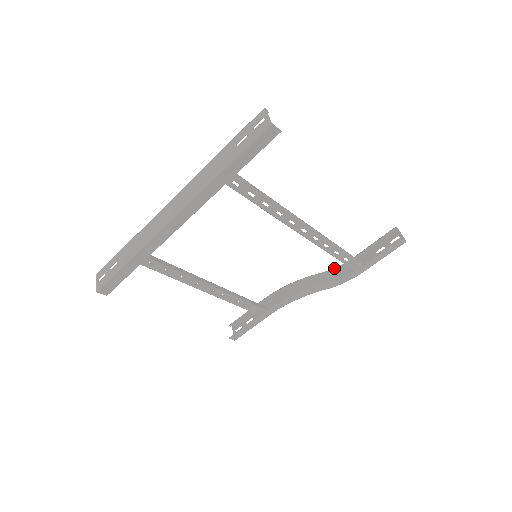
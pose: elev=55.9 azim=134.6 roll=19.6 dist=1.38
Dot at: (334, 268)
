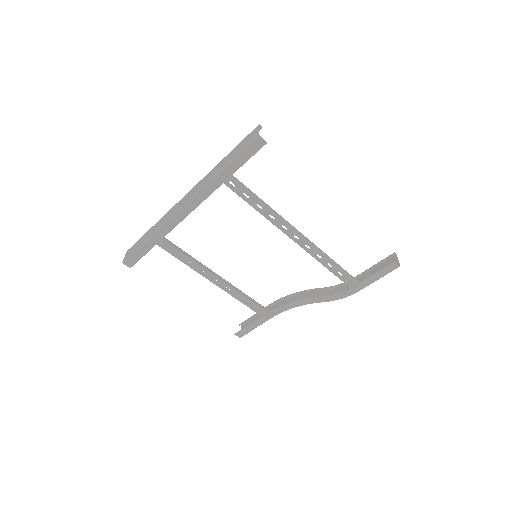
Dot at: (336, 285)
